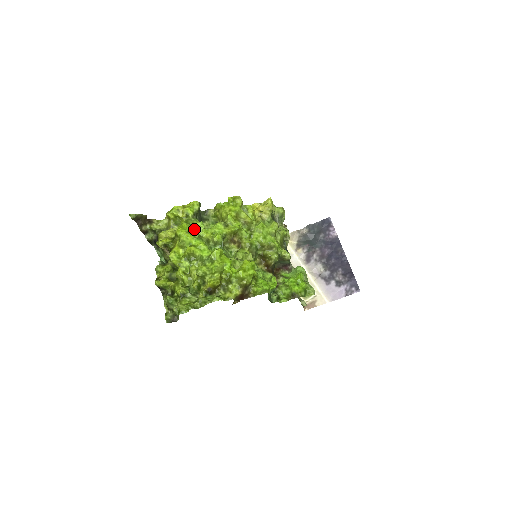
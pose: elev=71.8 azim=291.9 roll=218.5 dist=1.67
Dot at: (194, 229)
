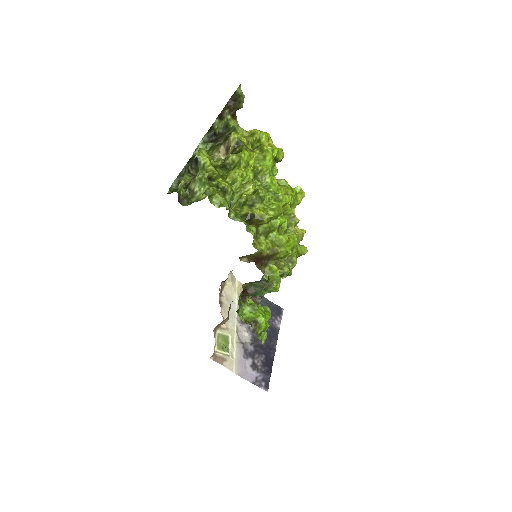
Dot at: occluded
